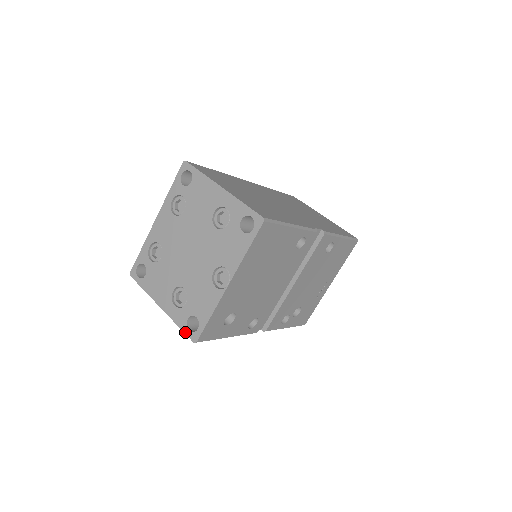
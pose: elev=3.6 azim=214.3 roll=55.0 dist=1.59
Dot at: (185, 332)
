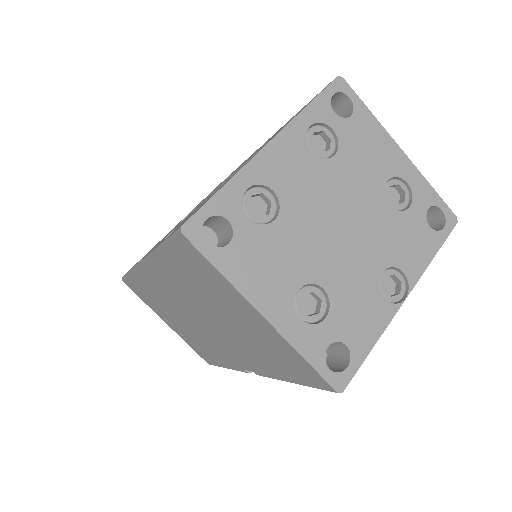
Dot at: (321, 372)
